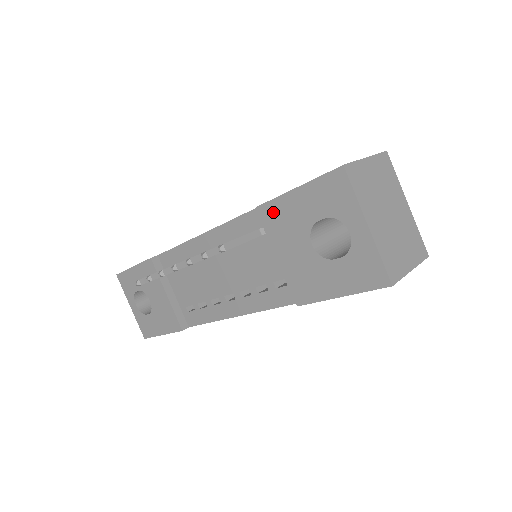
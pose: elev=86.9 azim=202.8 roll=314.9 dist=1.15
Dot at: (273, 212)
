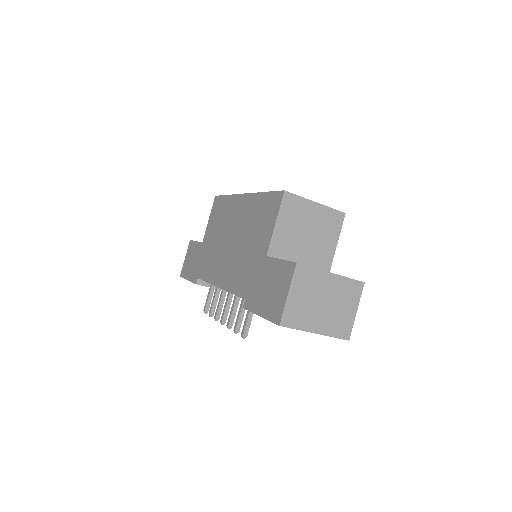
Dot at: occluded
